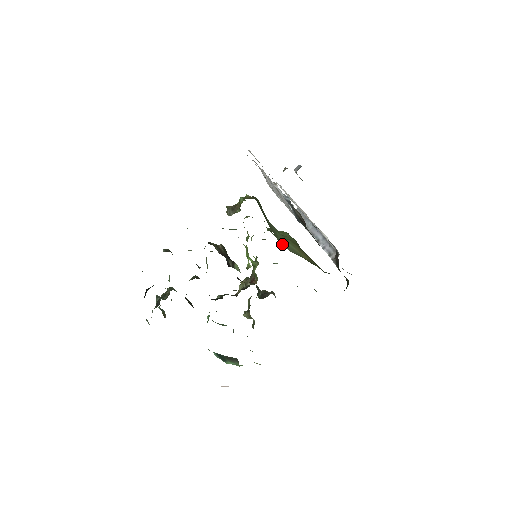
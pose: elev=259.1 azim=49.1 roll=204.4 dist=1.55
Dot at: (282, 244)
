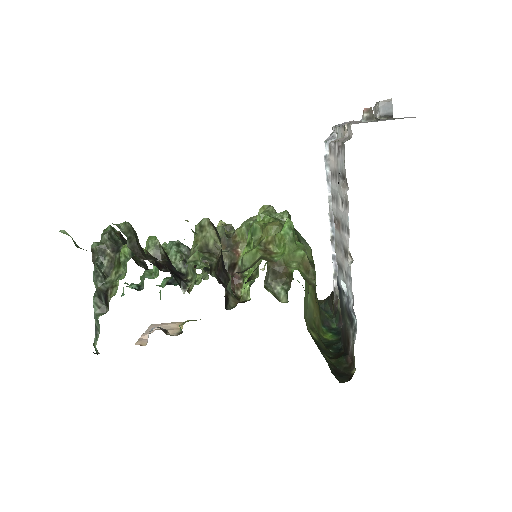
Dot at: (304, 314)
